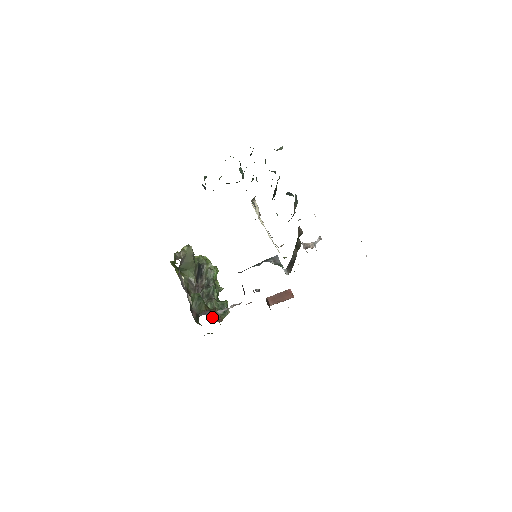
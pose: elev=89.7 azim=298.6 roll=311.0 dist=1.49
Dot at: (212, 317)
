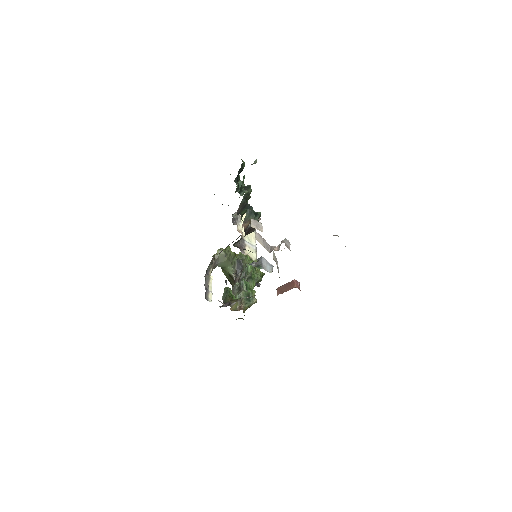
Dot at: (233, 307)
